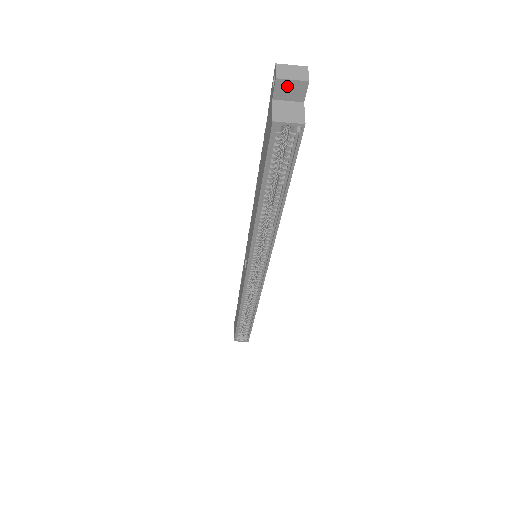
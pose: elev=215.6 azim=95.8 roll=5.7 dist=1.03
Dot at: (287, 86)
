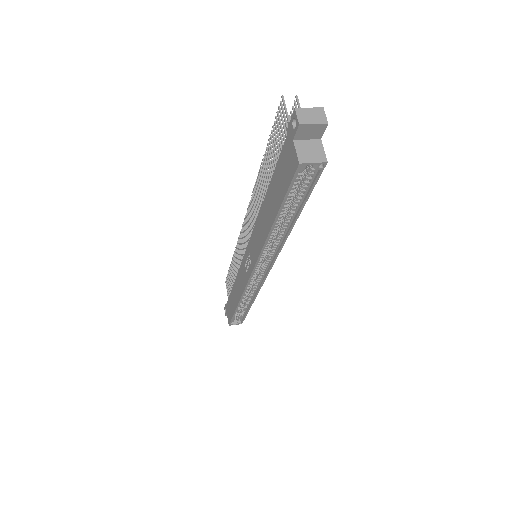
Dot at: (308, 129)
